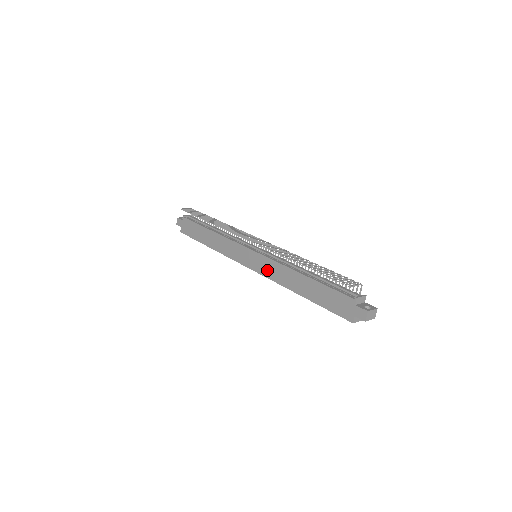
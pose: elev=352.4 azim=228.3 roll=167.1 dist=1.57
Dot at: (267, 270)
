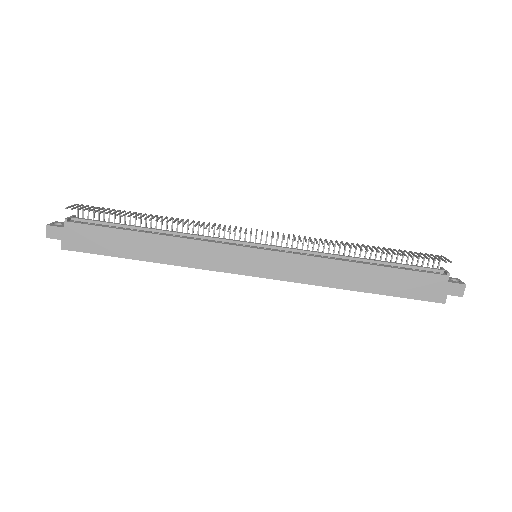
Dot at: (292, 271)
